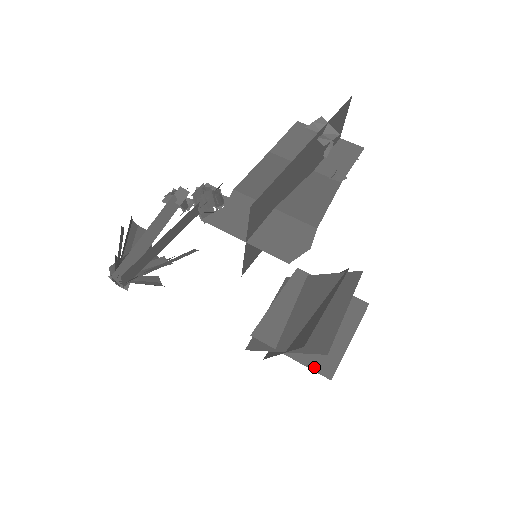
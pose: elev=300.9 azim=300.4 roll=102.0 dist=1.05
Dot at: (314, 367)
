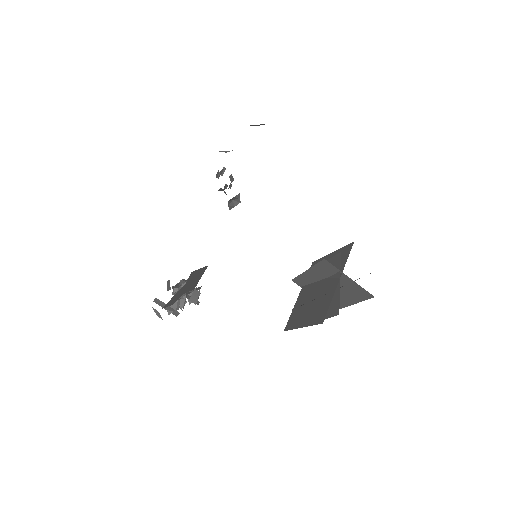
Dot at: occluded
